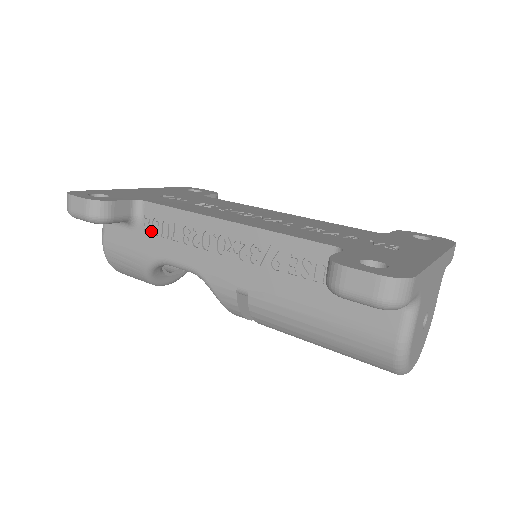
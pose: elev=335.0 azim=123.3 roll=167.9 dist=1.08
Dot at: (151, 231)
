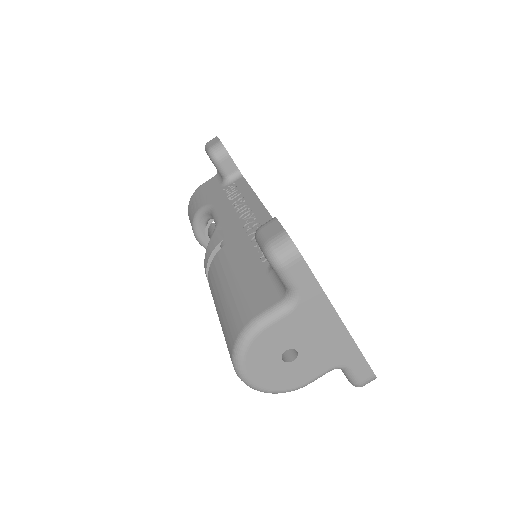
Dot at: (227, 191)
